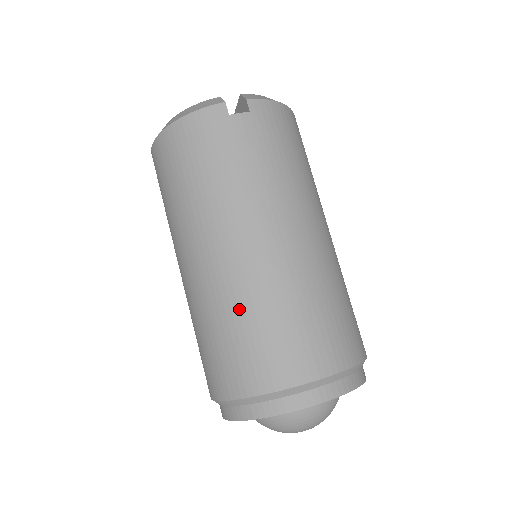
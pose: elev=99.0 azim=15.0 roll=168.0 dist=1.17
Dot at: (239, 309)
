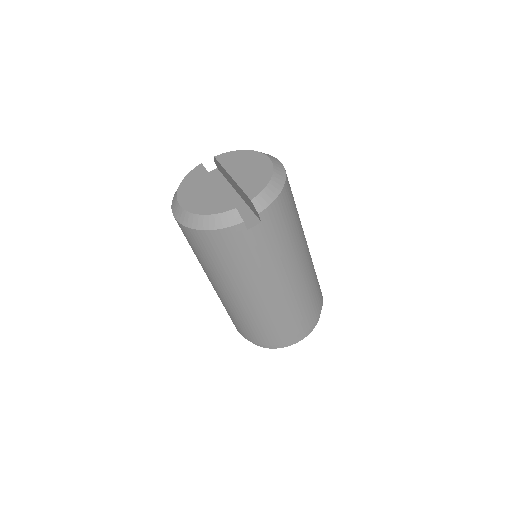
Dot at: (258, 319)
